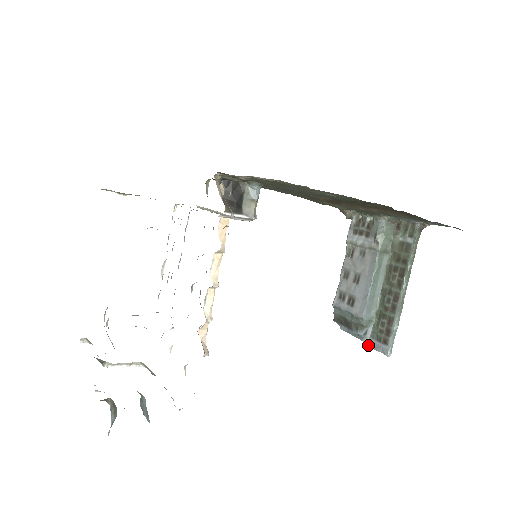
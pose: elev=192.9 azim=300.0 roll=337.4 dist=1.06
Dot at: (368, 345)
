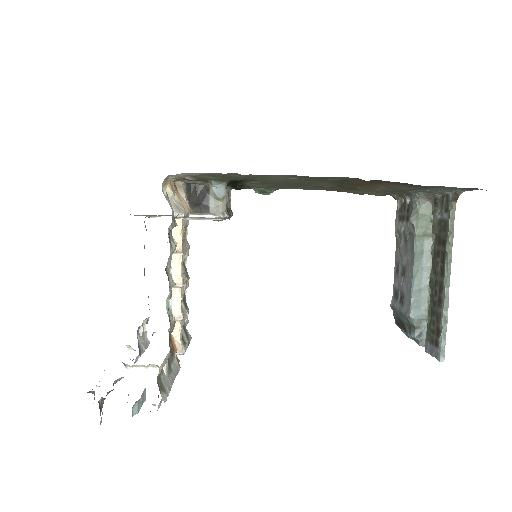
Dot at: (425, 349)
